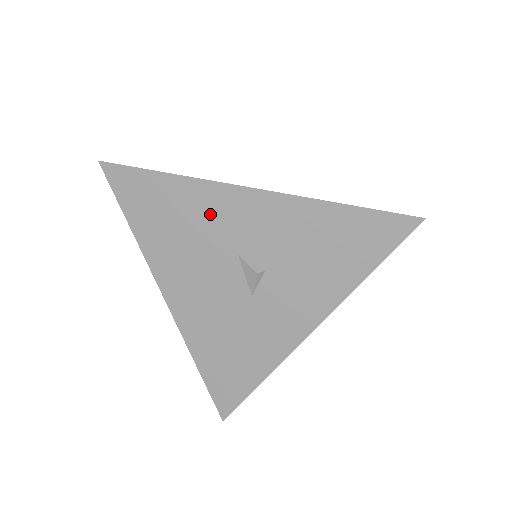
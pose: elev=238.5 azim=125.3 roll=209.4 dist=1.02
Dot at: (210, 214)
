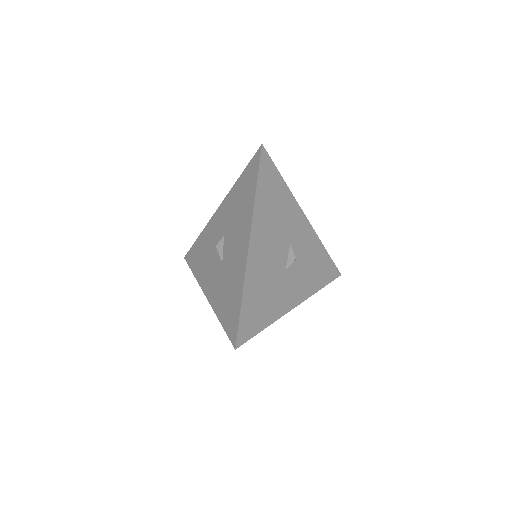
Dot at: (290, 215)
